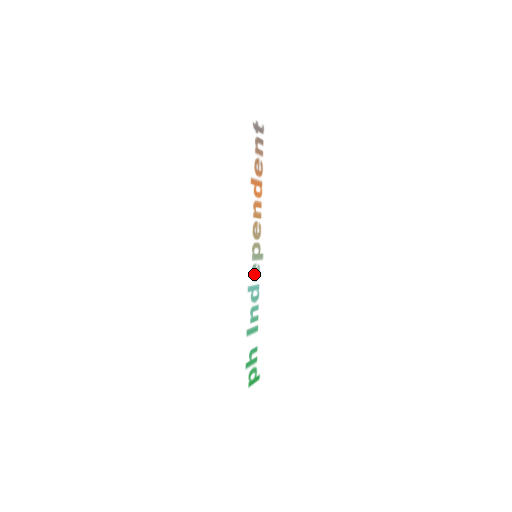
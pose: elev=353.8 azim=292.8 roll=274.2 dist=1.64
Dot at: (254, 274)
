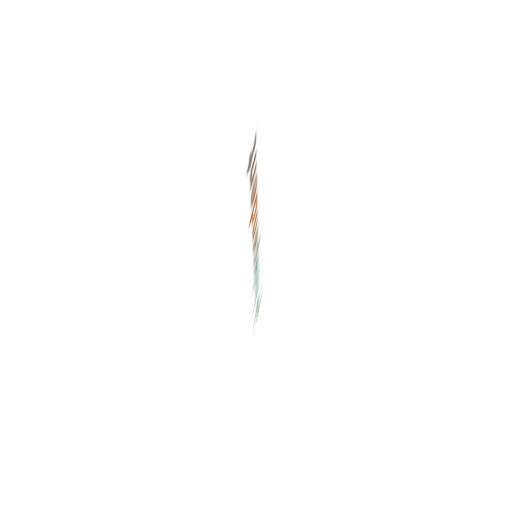
Dot at: (255, 269)
